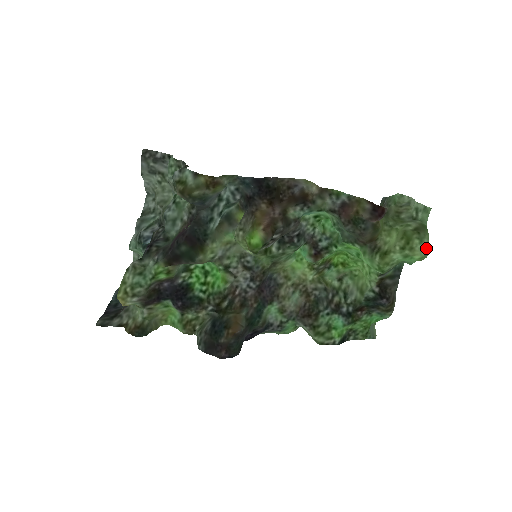
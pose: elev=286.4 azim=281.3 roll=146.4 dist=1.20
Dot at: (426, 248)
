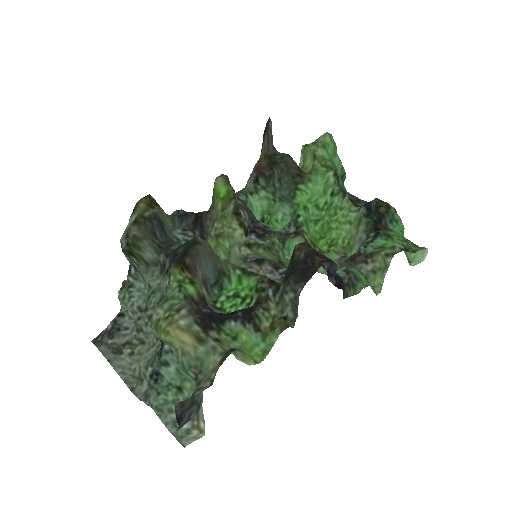
Dot at: (324, 134)
